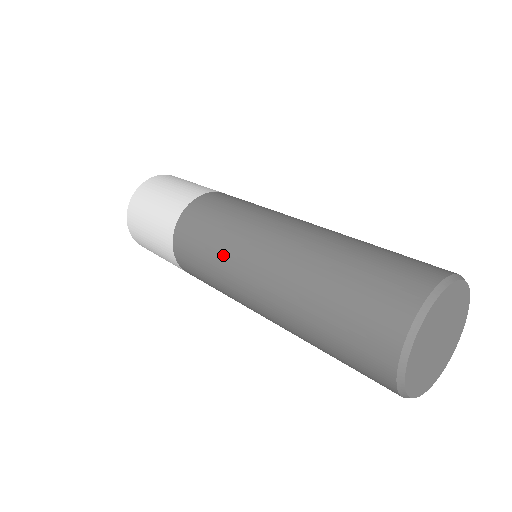
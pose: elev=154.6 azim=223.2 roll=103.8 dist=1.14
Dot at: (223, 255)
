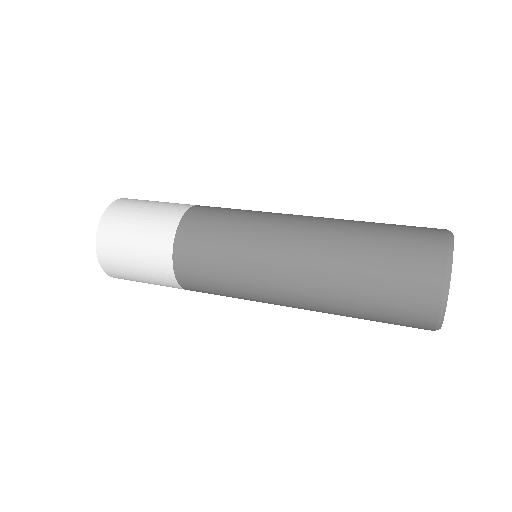
Dot at: (253, 224)
